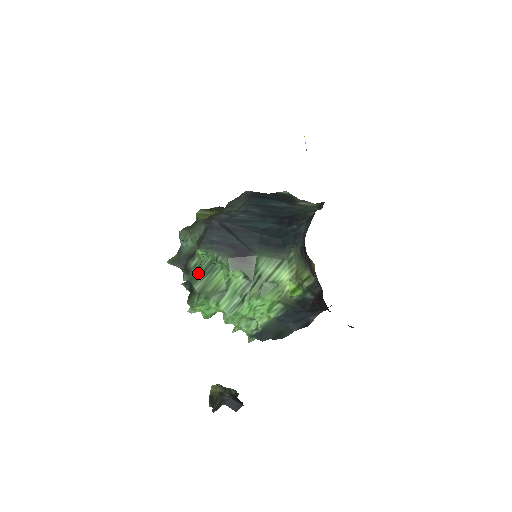
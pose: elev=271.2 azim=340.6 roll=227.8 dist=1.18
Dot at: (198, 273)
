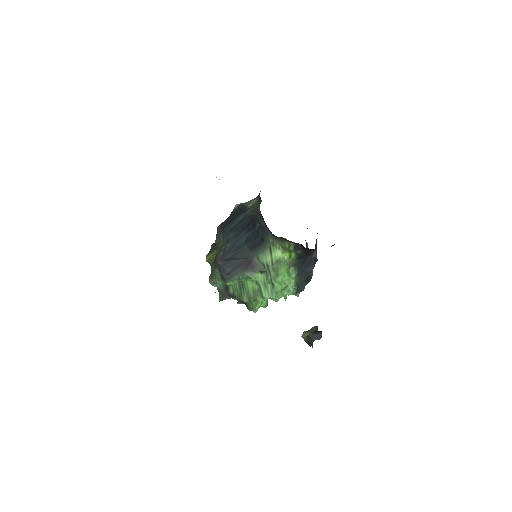
Dot at: (239, 293)
